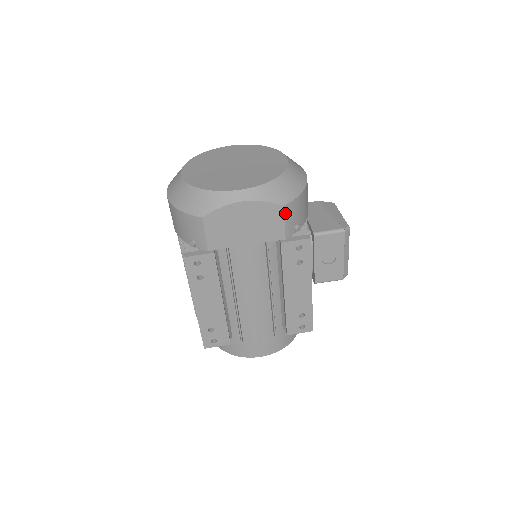
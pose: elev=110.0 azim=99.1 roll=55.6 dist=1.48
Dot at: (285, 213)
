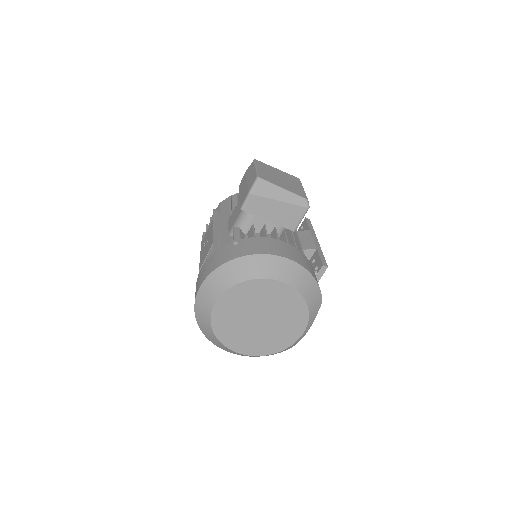
Dot at: occluded
